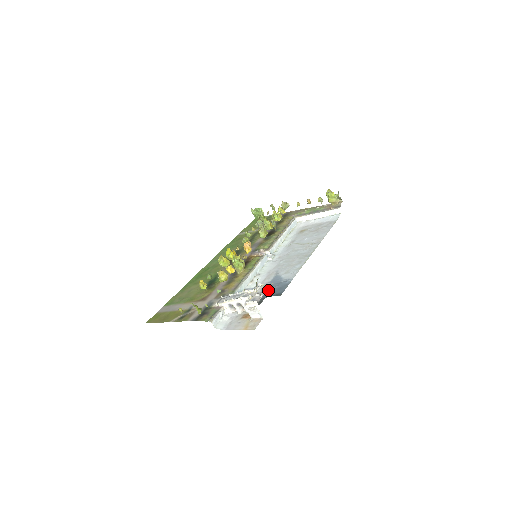
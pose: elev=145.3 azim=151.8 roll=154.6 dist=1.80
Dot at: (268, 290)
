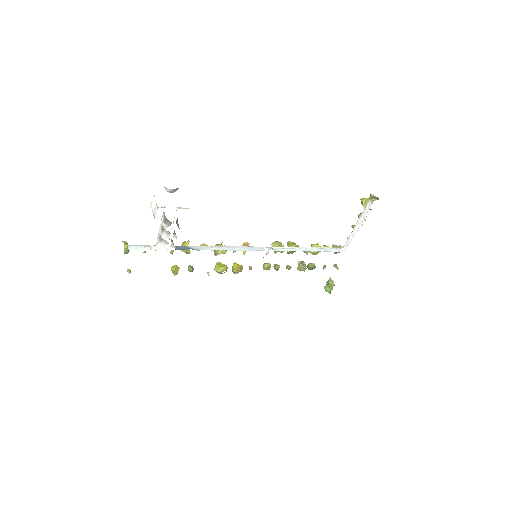
Dot at: occluded
